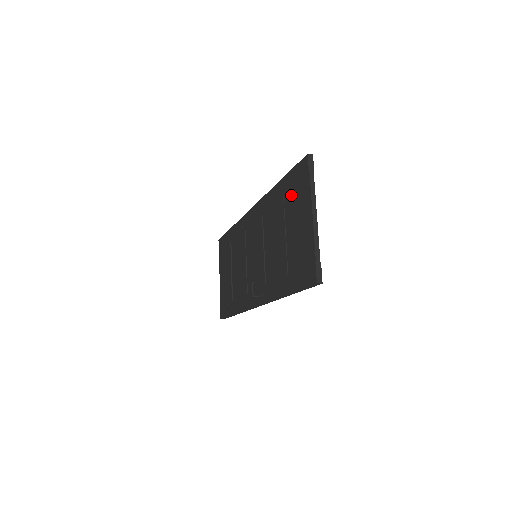
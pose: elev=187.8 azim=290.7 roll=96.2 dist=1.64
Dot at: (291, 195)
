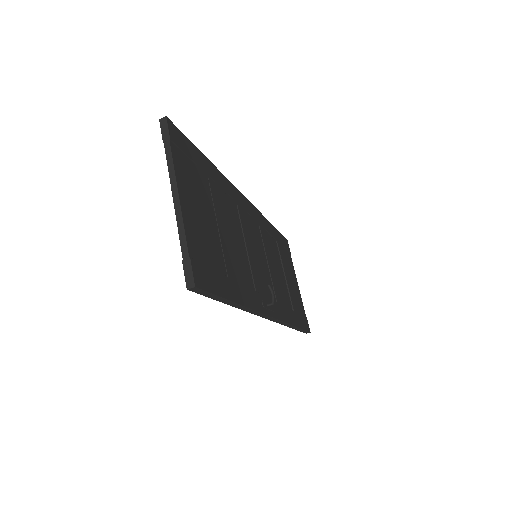
Dot at: occluded
